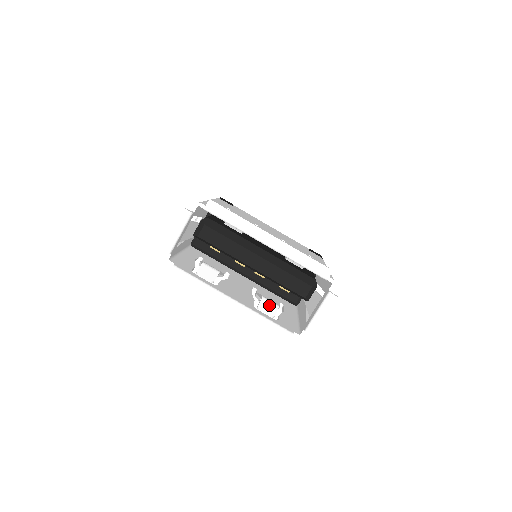
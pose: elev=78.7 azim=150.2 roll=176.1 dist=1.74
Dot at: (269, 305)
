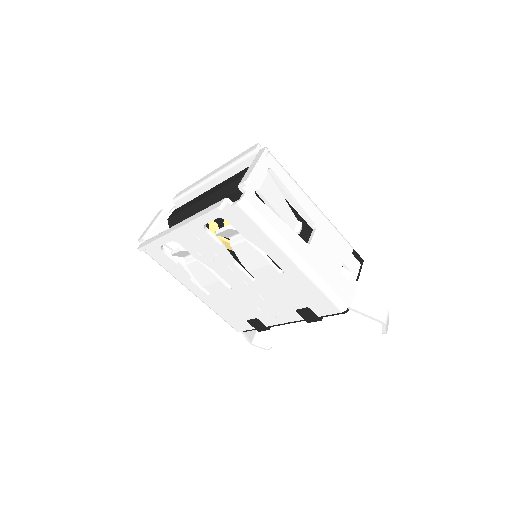
Dot at: occluded
